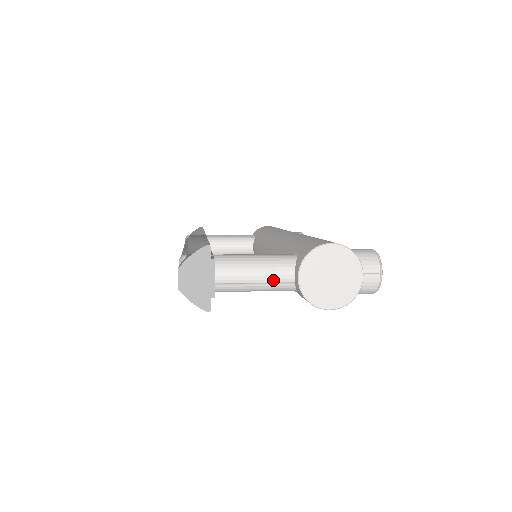
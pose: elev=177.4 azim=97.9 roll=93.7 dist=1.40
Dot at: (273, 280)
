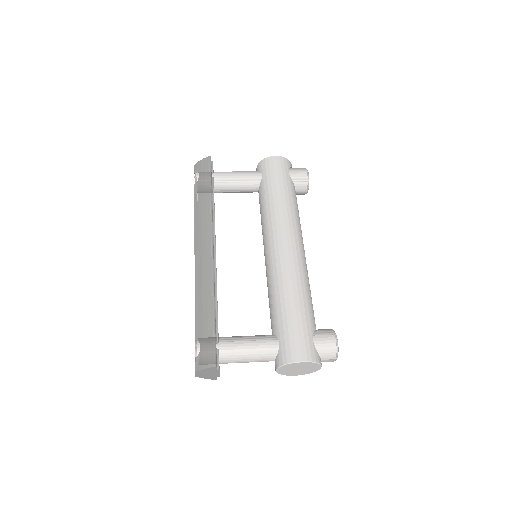
Dot at: occluded
